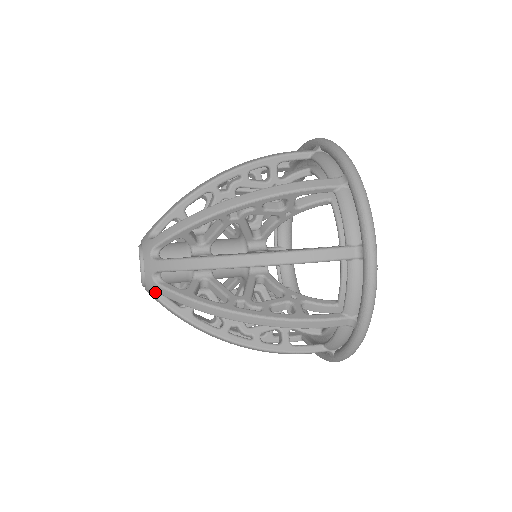
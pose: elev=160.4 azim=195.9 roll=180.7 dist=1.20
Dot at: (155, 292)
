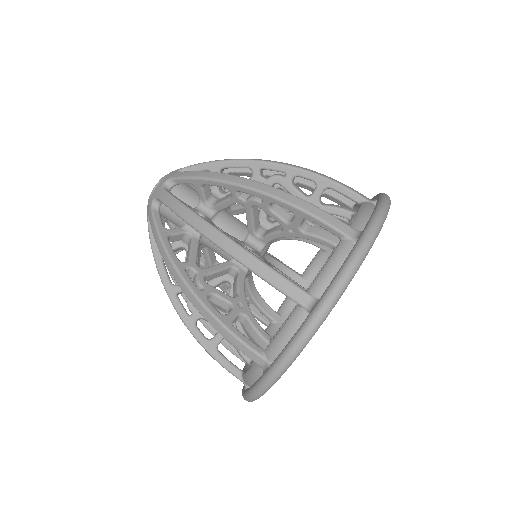
Dot at: (155, 200)
